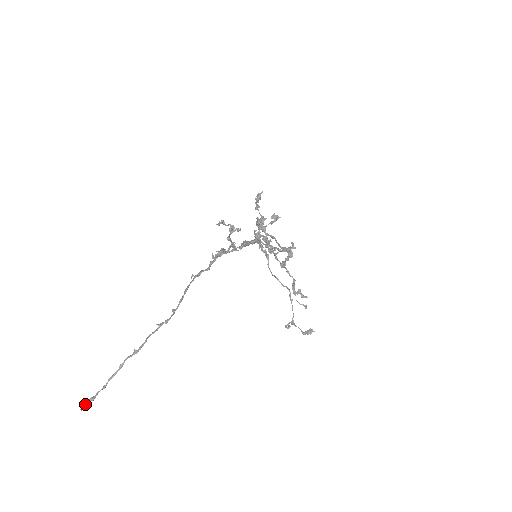
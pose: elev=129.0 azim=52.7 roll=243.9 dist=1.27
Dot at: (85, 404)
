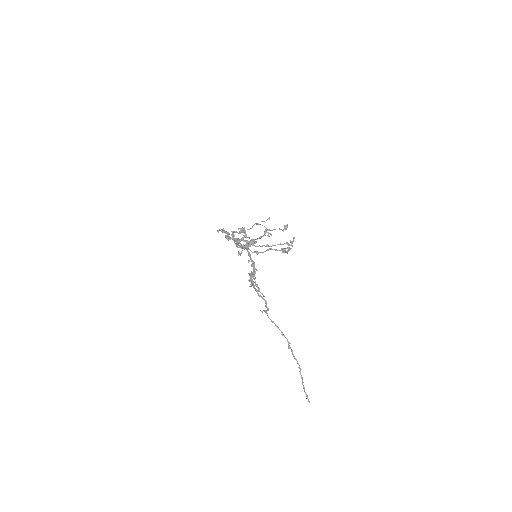
Dot at: (308, 400)
